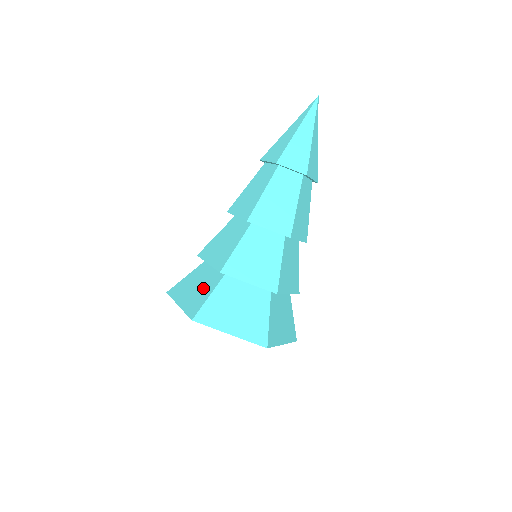
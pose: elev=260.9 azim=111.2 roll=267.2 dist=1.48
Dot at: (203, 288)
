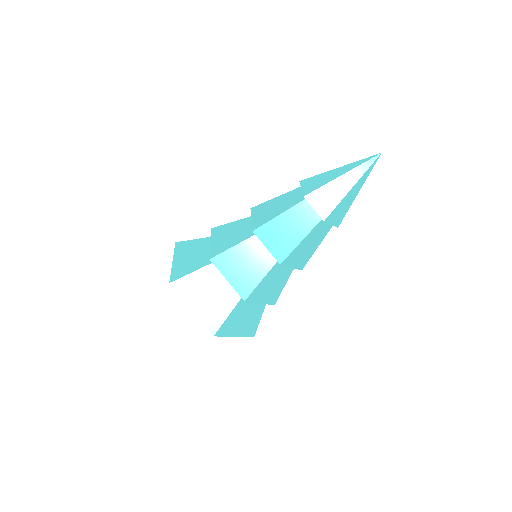
Dot at: (195, 261)
